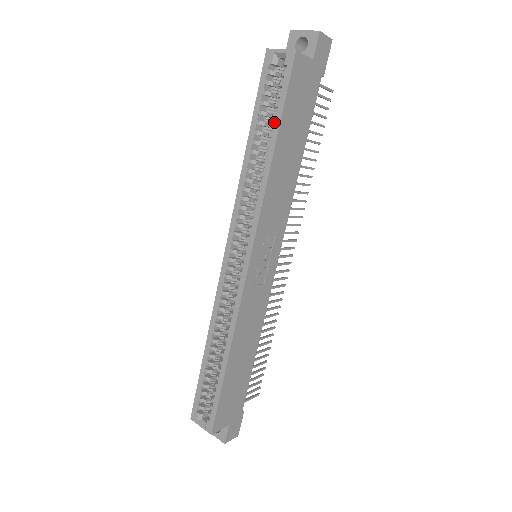
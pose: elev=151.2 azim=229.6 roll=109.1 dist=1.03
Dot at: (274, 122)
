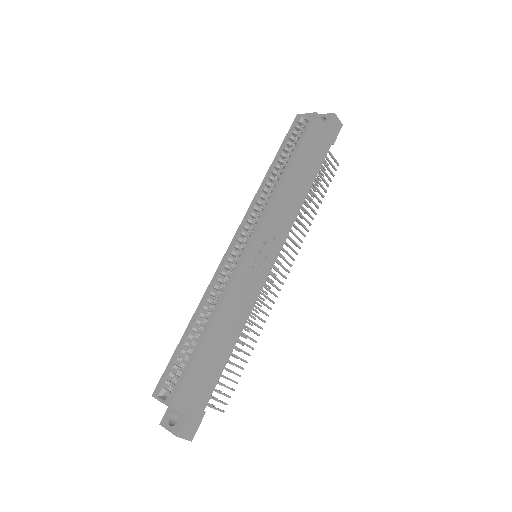
Dot at: (293, 151)
